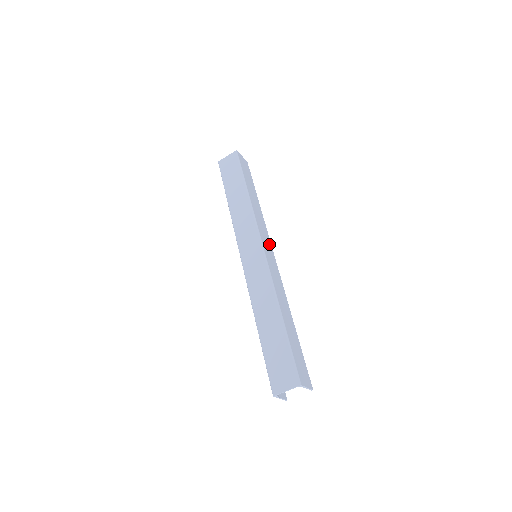
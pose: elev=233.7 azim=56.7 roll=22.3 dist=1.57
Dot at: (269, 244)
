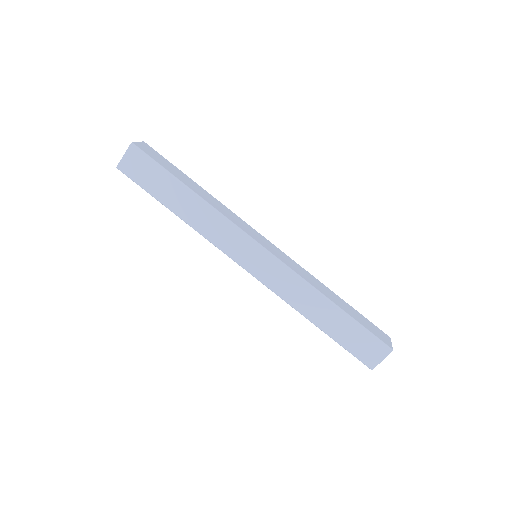
Dot at: (256, 233)
